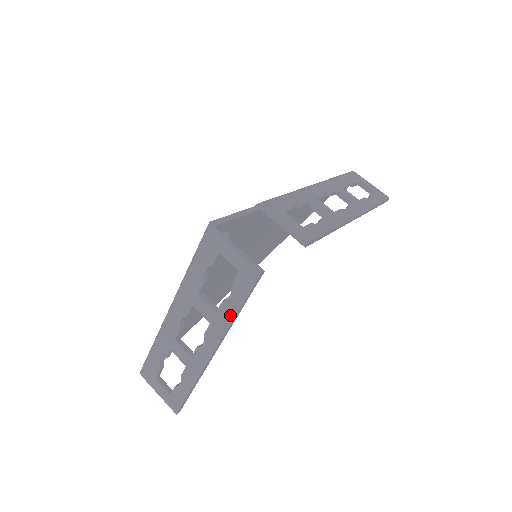
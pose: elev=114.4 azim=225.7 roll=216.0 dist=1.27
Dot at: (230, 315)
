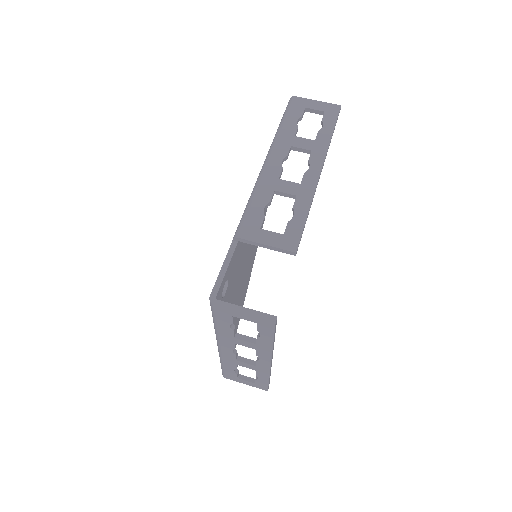
Dot at: (269, 344)
